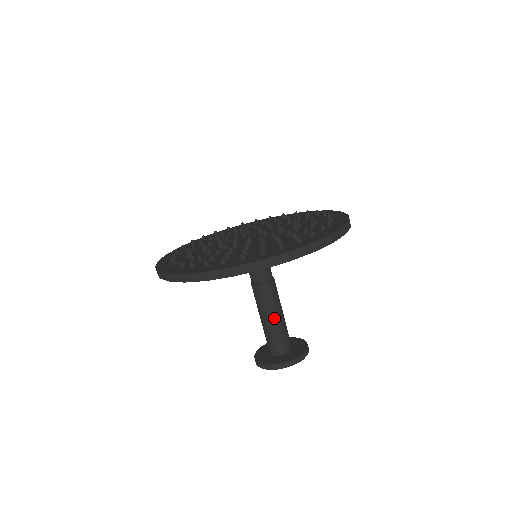
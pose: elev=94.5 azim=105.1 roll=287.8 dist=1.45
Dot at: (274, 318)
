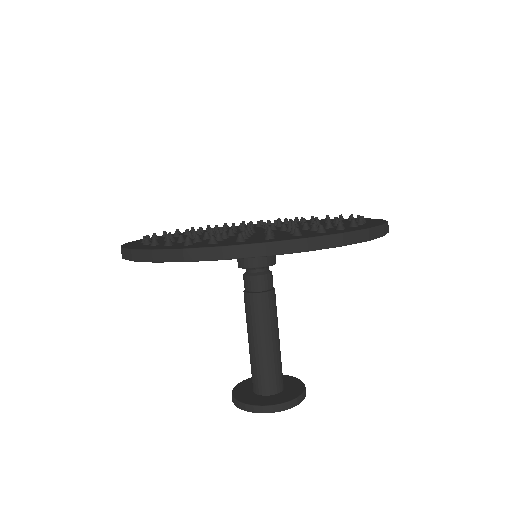
Dot at: (267, 342)
